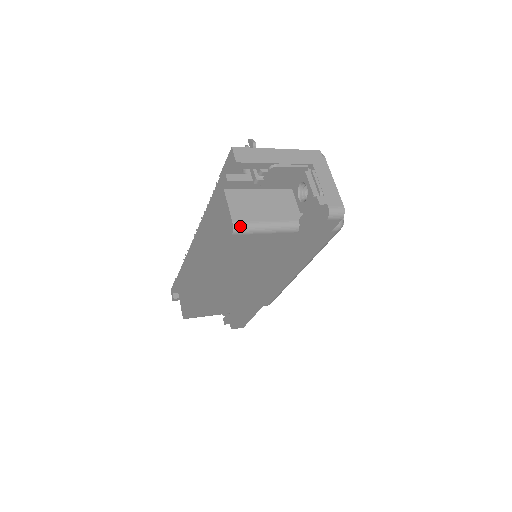
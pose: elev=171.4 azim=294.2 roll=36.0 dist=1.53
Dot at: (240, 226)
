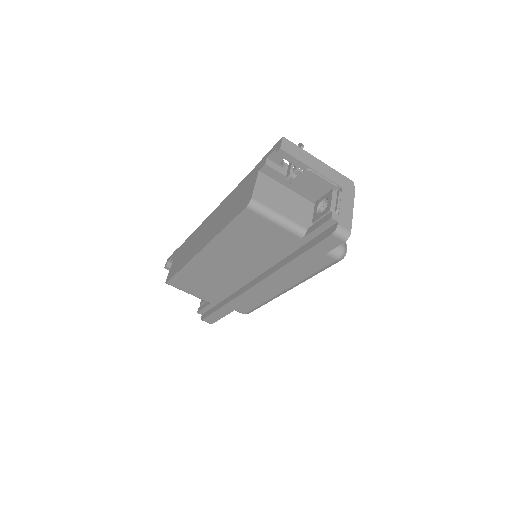
Dot at: (256, 204)
